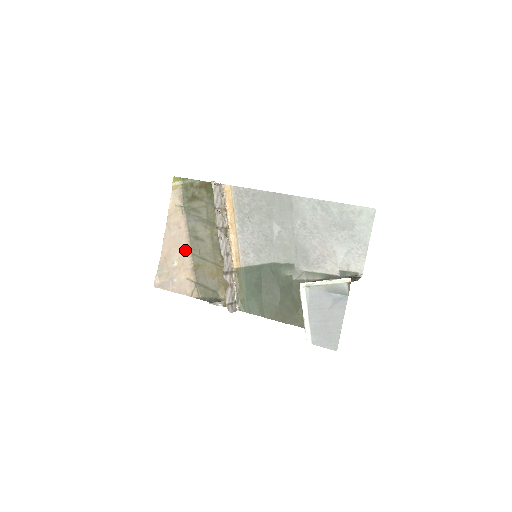
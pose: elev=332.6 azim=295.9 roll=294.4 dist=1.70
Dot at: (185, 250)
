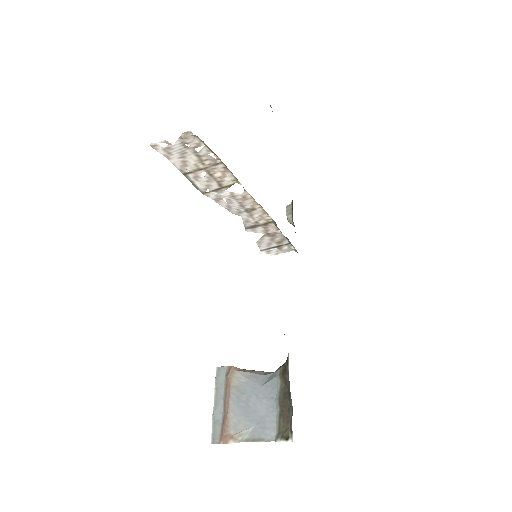
Dot at: occluded
